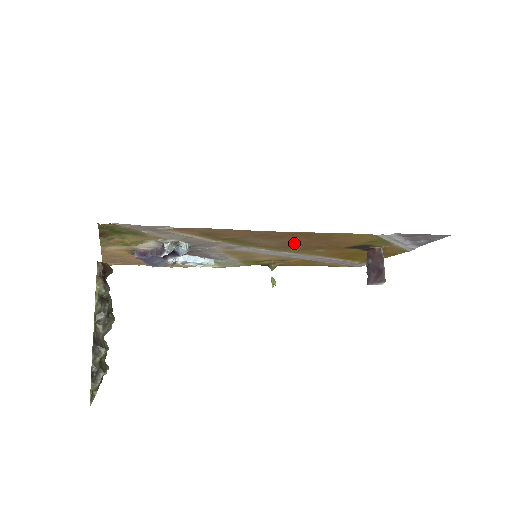
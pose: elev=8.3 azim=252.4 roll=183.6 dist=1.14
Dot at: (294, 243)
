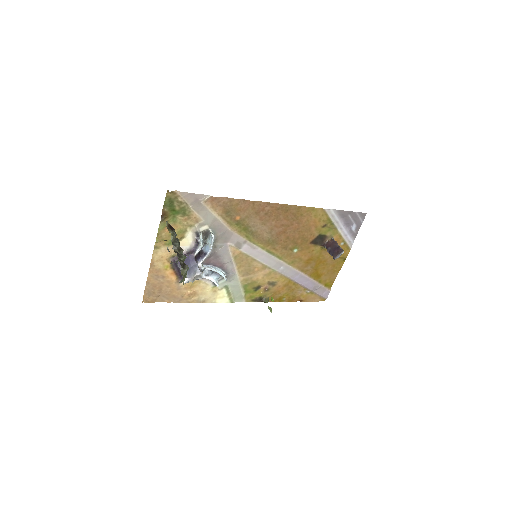
Dot at: (279, 230)
